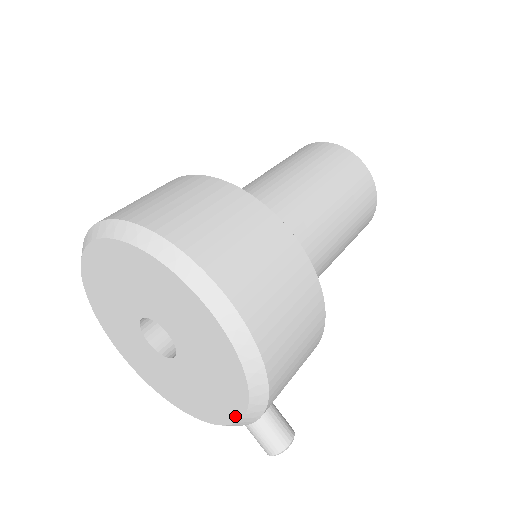
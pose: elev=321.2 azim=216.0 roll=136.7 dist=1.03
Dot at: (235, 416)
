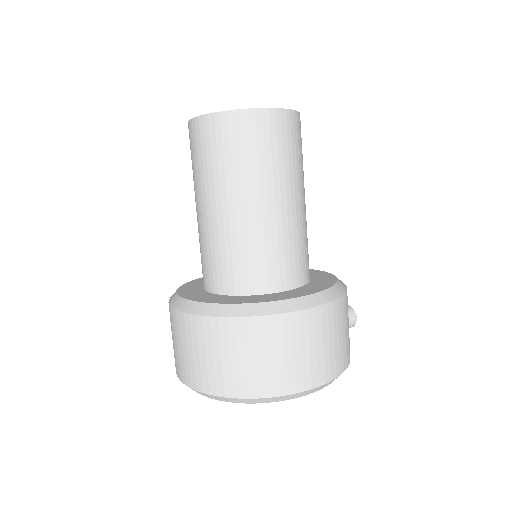
Dot at: occluded
